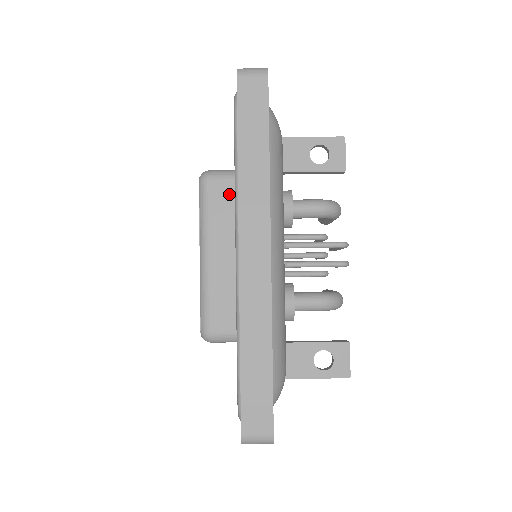
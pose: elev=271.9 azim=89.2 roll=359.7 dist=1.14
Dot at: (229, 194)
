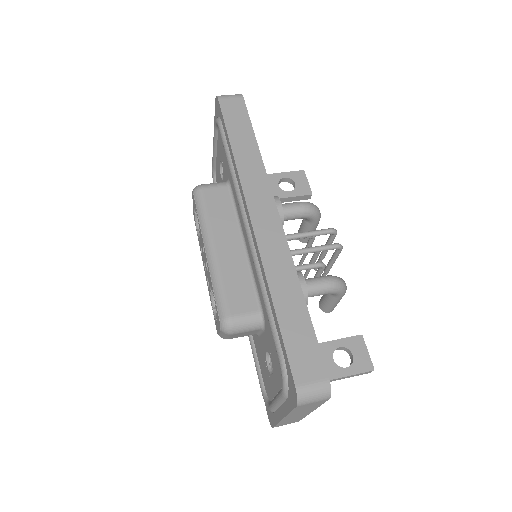
Dot at: (223, 197)
